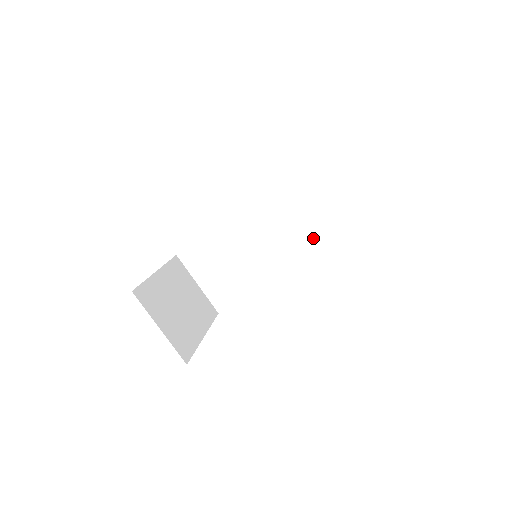
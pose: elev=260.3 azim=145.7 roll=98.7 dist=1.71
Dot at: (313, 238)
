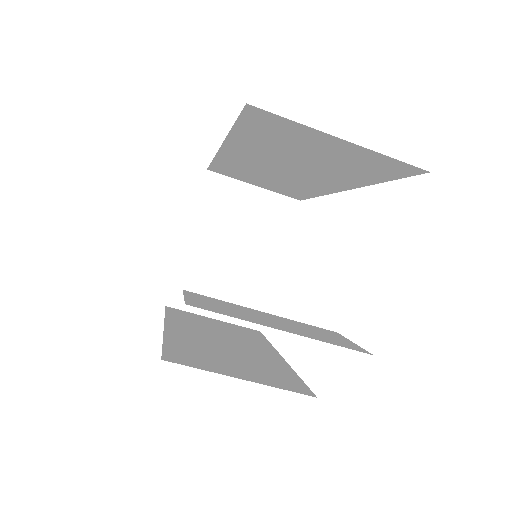
Dot at: (345, 175)
